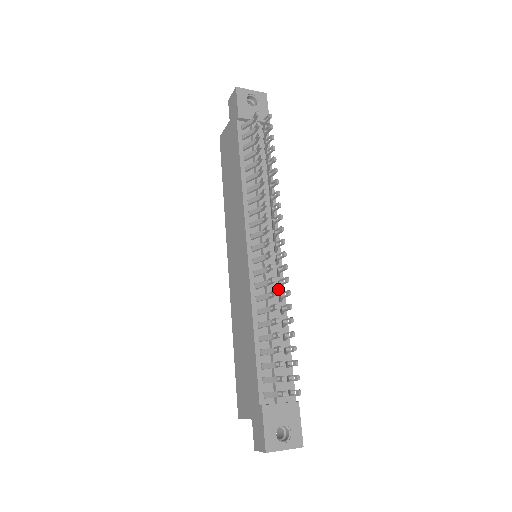
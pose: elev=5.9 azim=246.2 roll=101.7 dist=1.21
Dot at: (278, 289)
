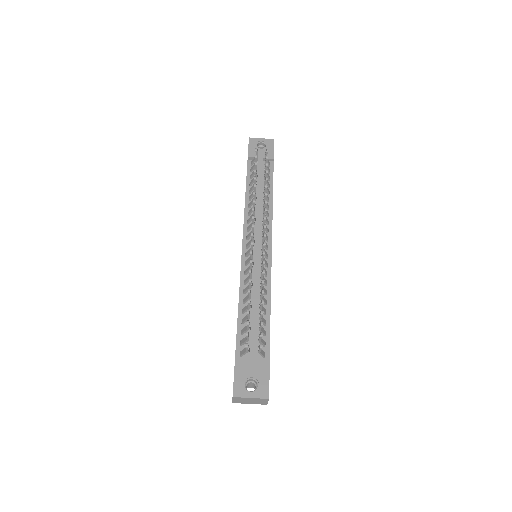
Dot at: (265, 276)
